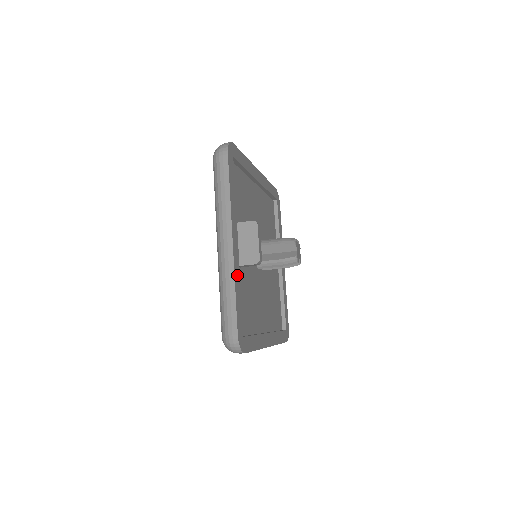
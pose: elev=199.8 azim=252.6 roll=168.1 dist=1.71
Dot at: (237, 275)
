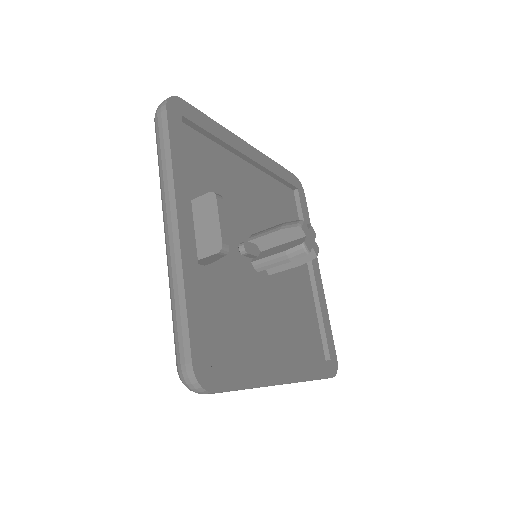
Dot at: (191, 273)
